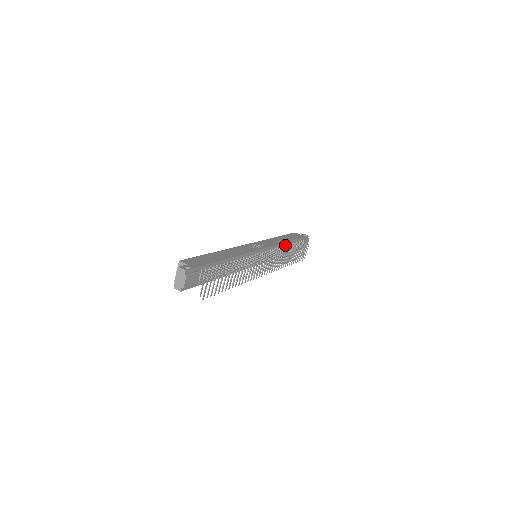
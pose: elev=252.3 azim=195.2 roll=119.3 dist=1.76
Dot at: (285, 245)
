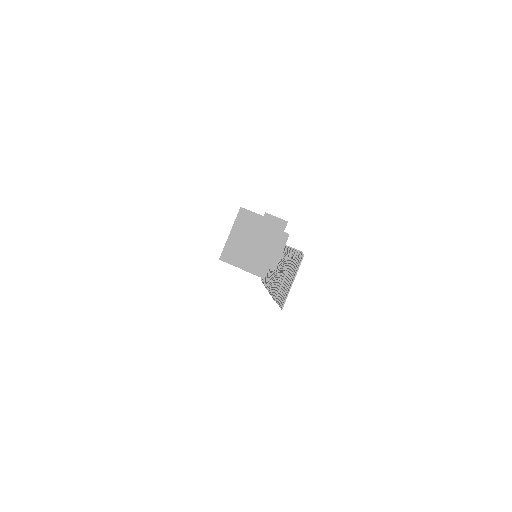
Dot at: occluded
